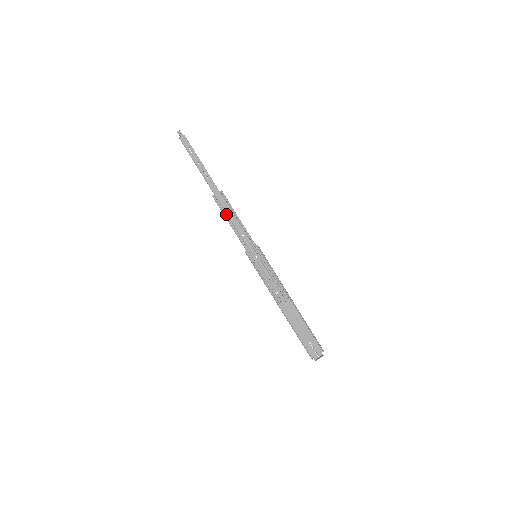
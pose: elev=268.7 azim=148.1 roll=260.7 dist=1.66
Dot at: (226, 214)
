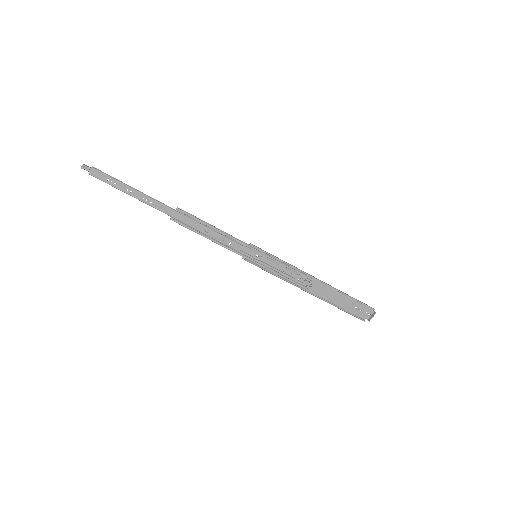
Dot at: (198, 230)
